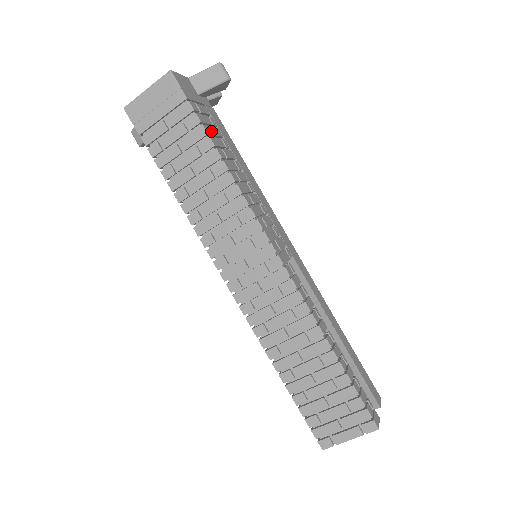
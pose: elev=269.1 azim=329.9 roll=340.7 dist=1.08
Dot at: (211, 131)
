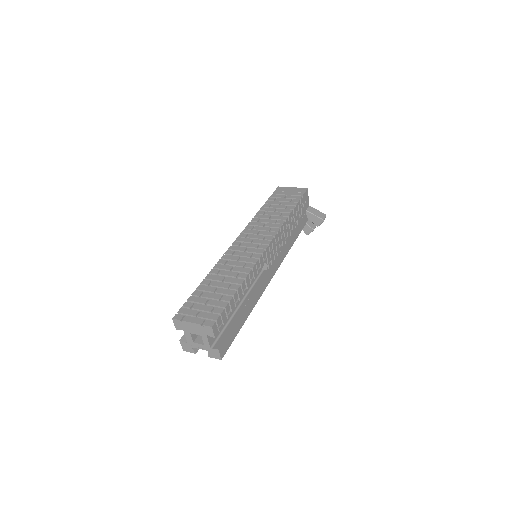
Dot at: (297, 212)
